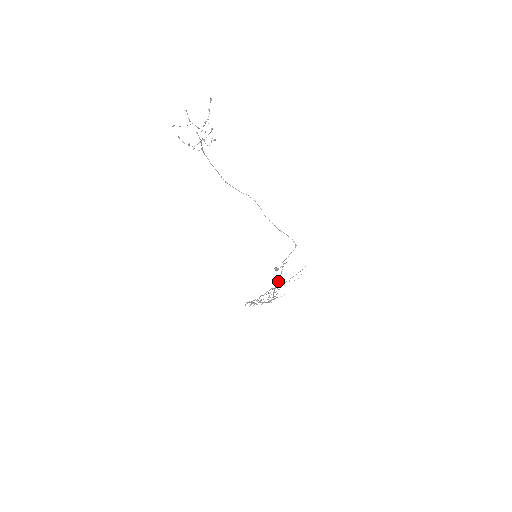
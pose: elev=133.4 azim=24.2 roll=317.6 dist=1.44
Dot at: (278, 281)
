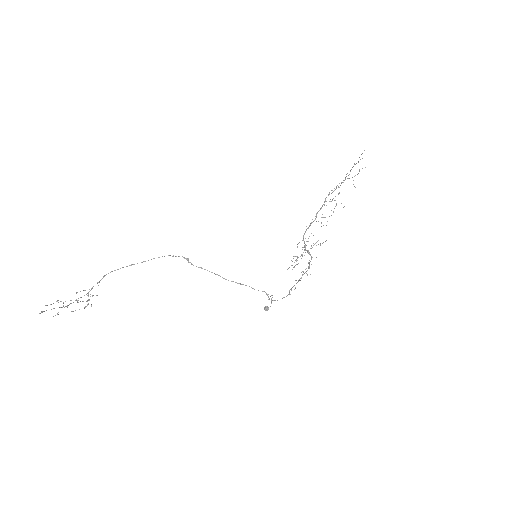
Dot at: (284, 297)
